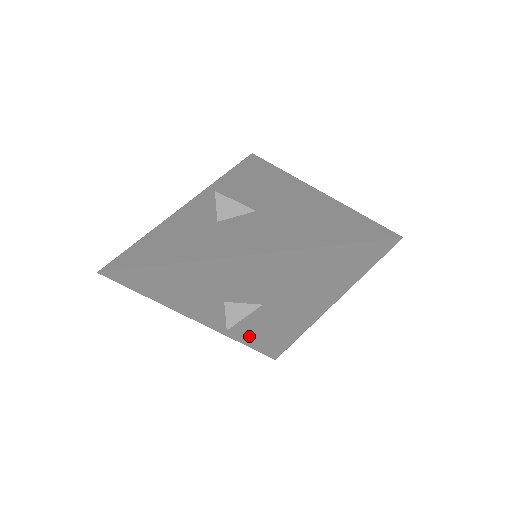
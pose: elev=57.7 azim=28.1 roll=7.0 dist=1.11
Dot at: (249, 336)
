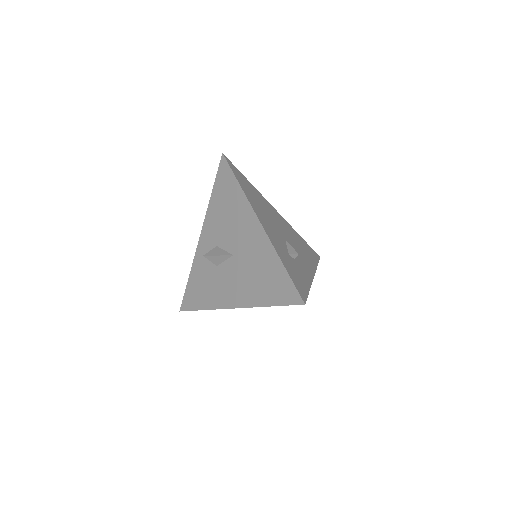
Dot at: occluded
